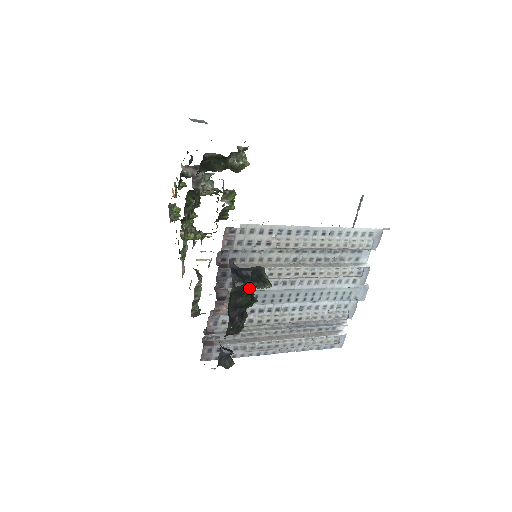
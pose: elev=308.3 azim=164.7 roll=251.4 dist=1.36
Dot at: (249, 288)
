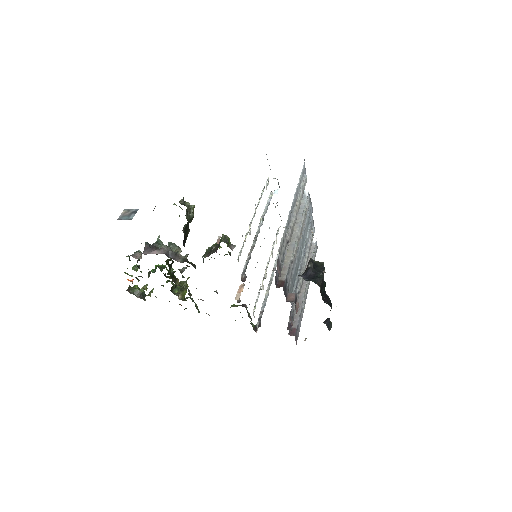
Dot at: (322, 278)
